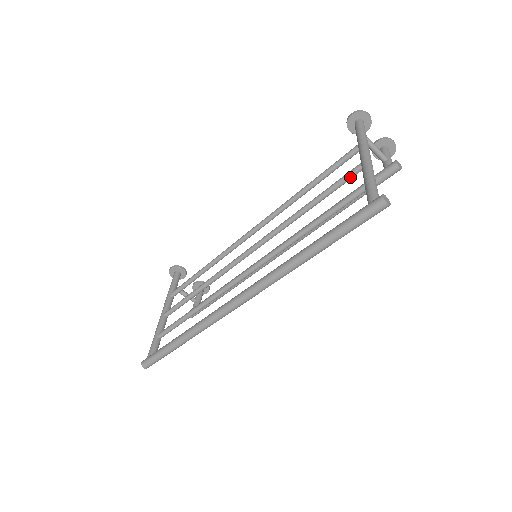
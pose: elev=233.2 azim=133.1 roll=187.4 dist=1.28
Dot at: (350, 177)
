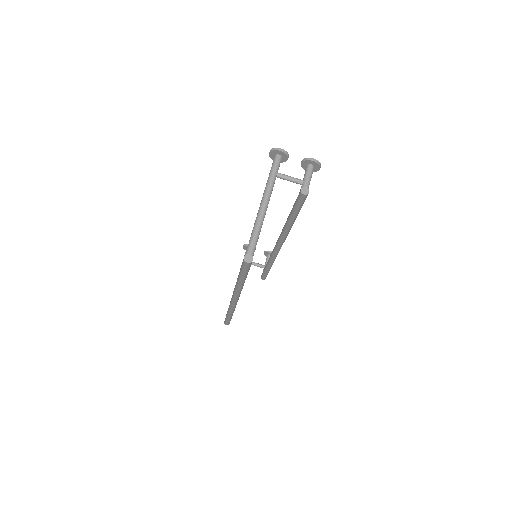
Dot at: occluded
